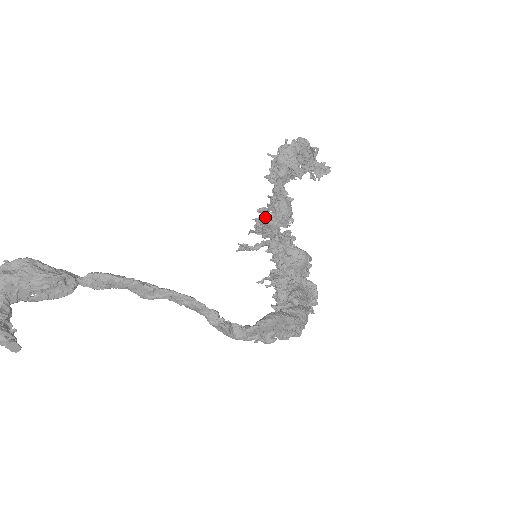
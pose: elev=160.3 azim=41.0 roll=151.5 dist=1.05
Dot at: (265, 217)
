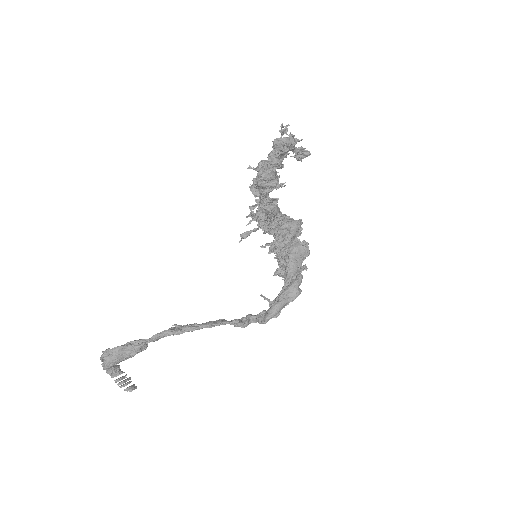
Dot at: (257, 216)
